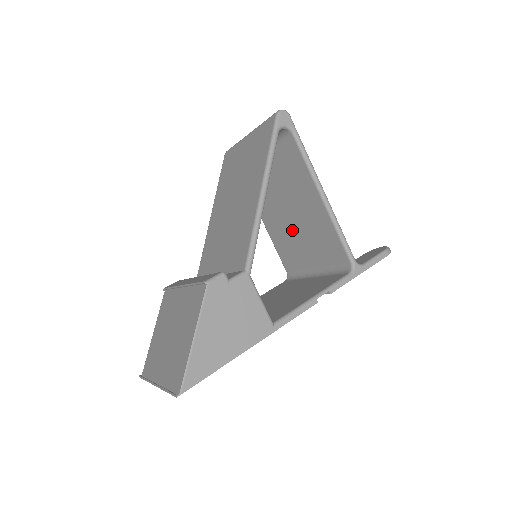
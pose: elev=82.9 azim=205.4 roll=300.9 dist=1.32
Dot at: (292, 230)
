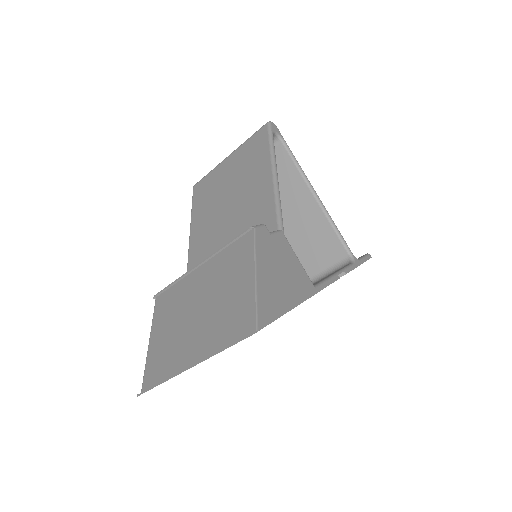
Dot at: occluded
